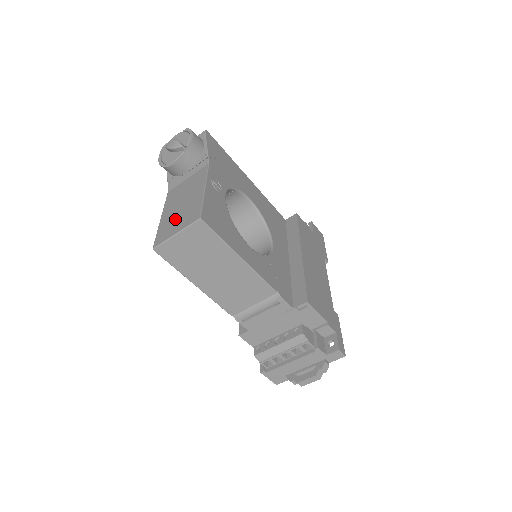
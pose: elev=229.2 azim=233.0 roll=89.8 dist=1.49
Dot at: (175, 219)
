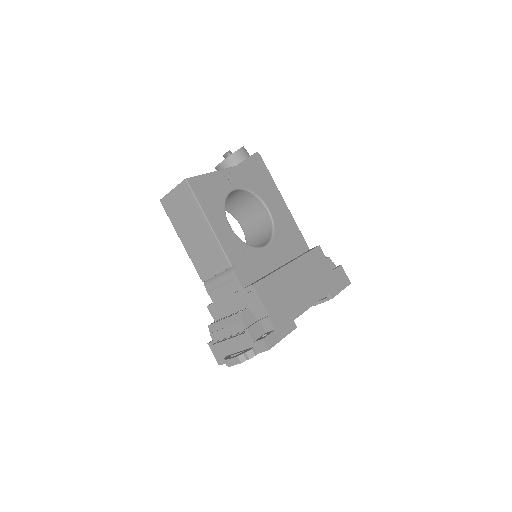
Dot at: occluded
